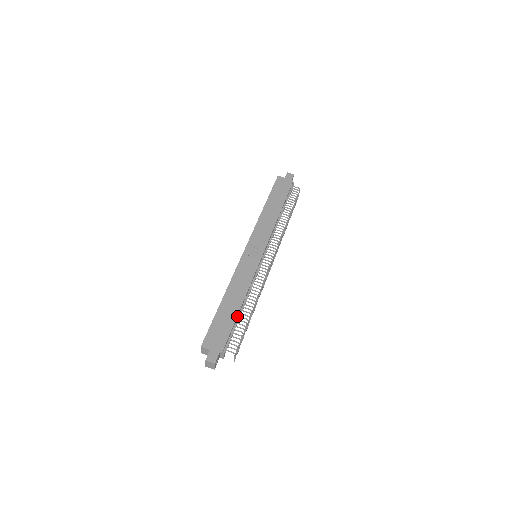
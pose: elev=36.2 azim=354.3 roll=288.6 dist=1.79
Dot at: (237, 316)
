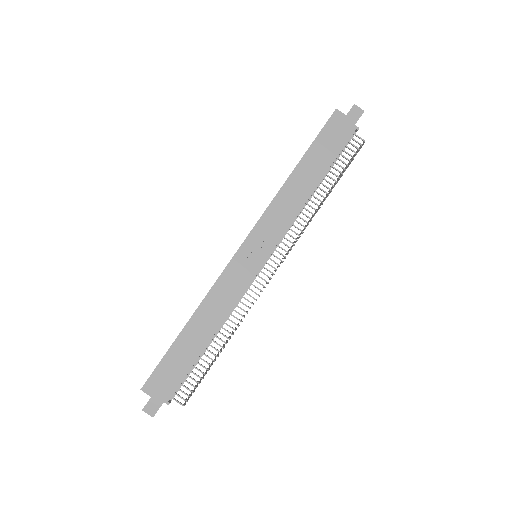
Dot at: (200, 354)
